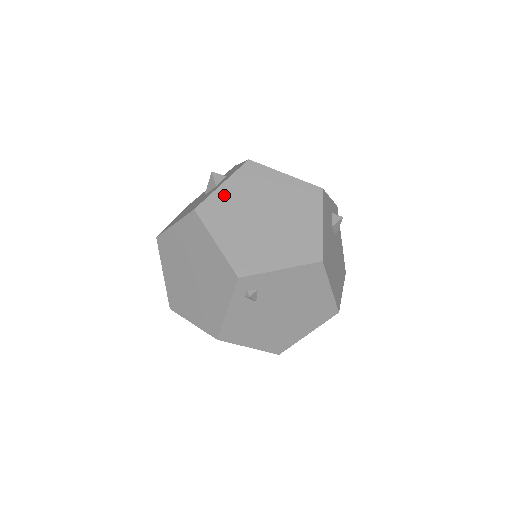
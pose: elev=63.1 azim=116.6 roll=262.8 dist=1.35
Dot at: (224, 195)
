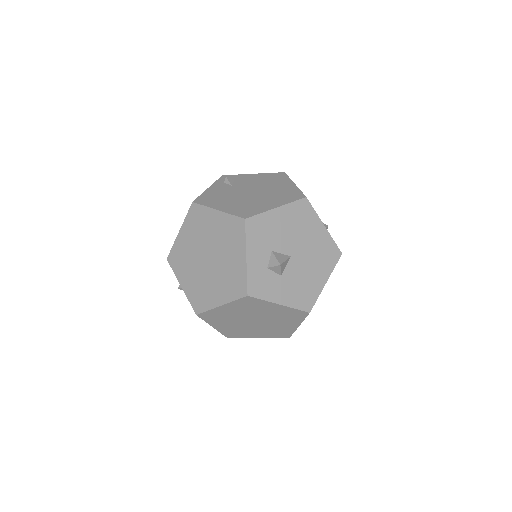
Dot at: occluded
